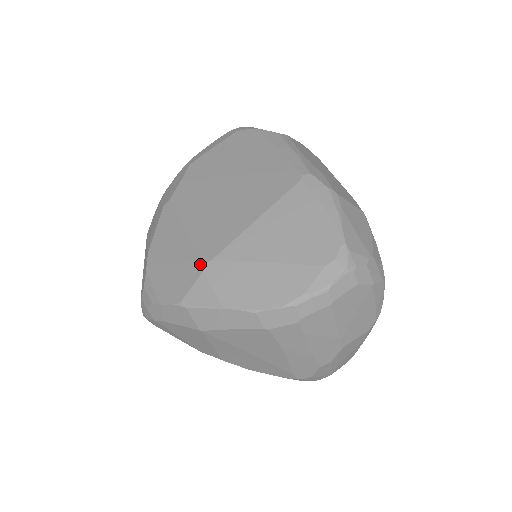
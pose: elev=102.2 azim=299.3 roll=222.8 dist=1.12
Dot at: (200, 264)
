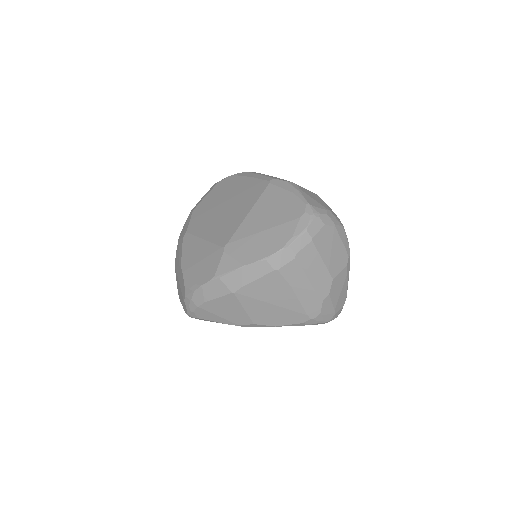
Dot at: (220, 249)
